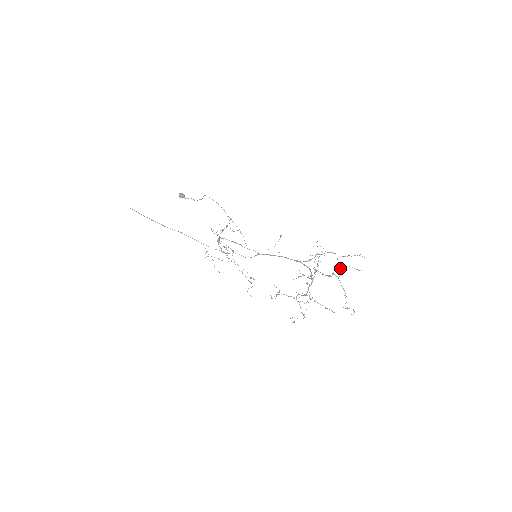
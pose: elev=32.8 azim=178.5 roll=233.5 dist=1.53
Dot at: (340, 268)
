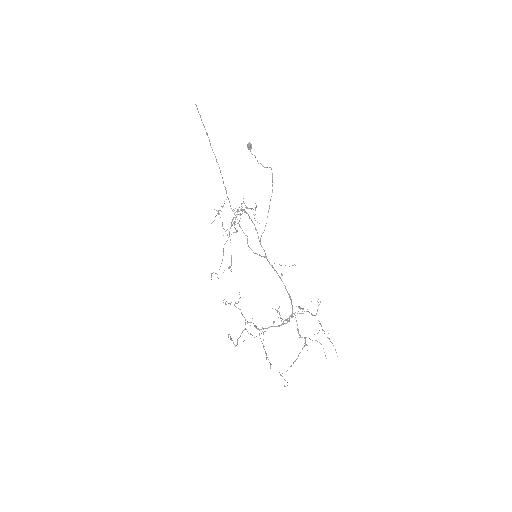
Dot at: (315, 340)
